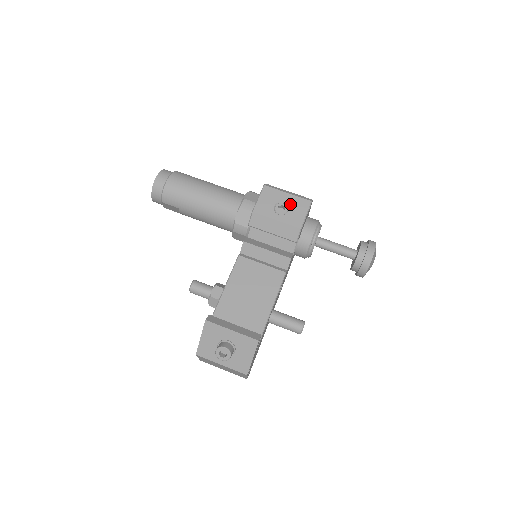
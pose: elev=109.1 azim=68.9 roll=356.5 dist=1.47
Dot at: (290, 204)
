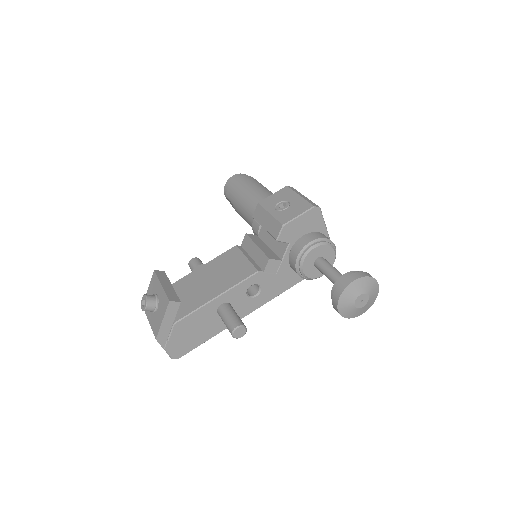
Dot at: (293, 204)
